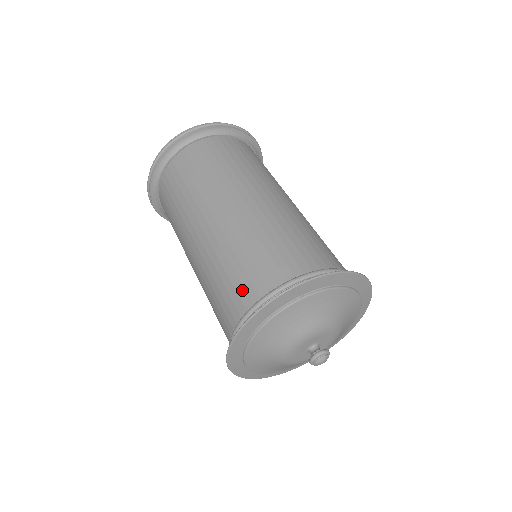
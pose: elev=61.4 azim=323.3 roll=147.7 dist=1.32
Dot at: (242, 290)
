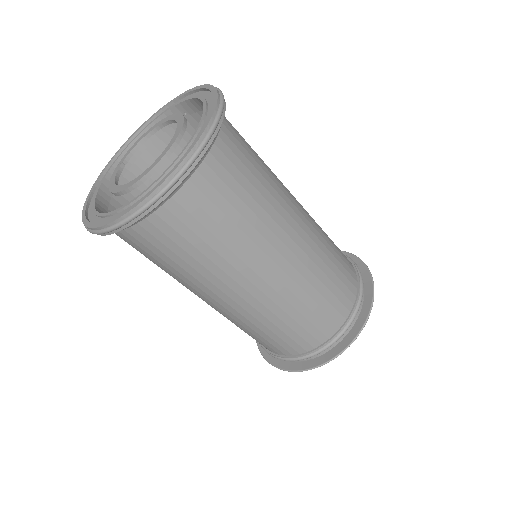
Dot at: (281, 348)
